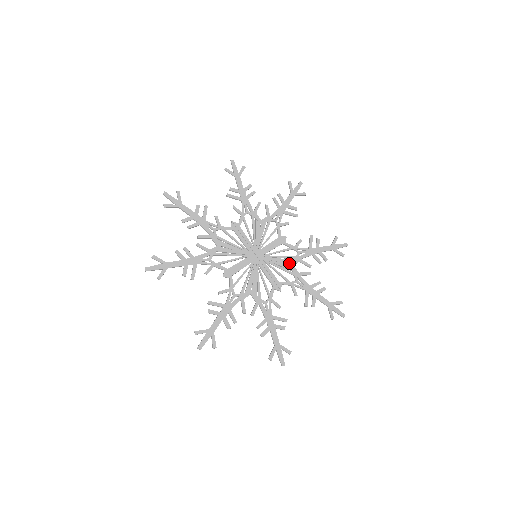
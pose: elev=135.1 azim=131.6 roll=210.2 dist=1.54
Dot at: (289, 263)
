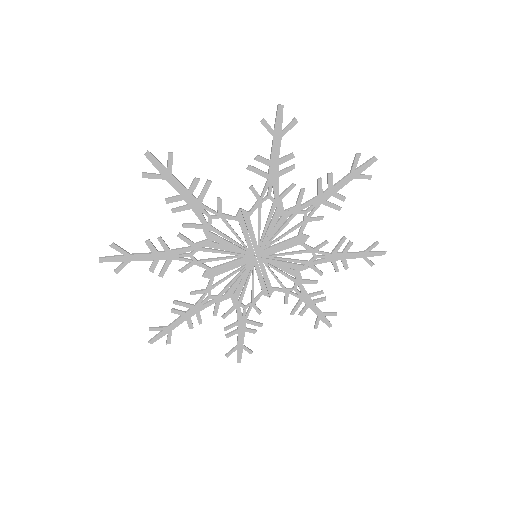
Dot at: (296, 269)
